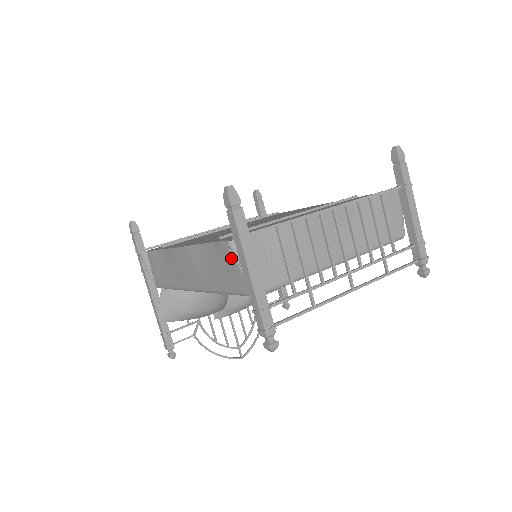
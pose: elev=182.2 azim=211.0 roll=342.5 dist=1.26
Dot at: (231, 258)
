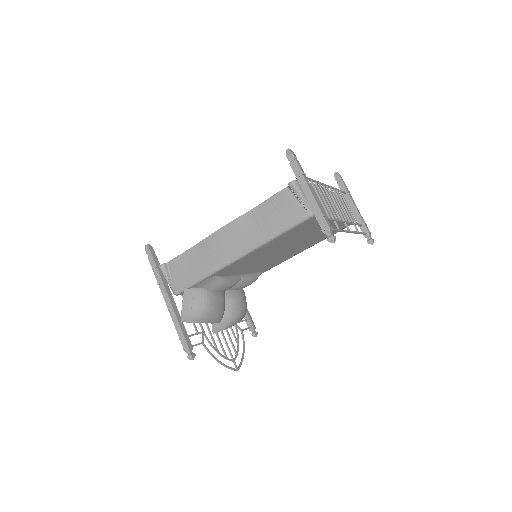
Dot at: (289, 199)
